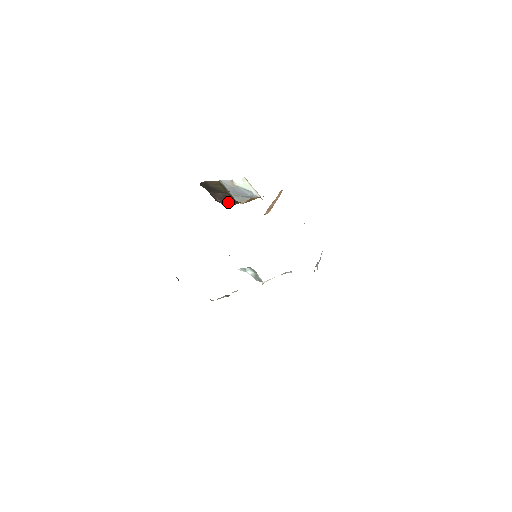
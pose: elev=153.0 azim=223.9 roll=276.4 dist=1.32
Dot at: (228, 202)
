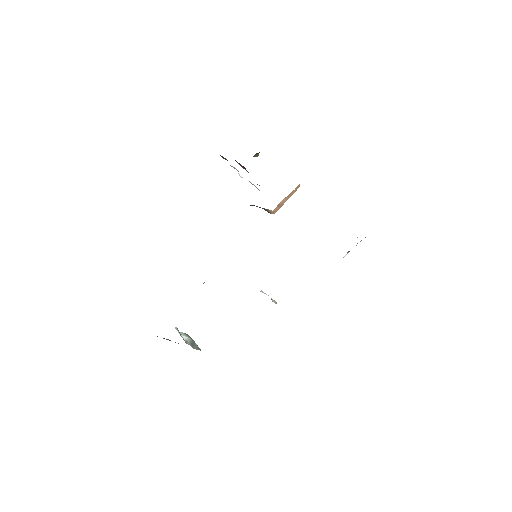
Dot at: occluded
